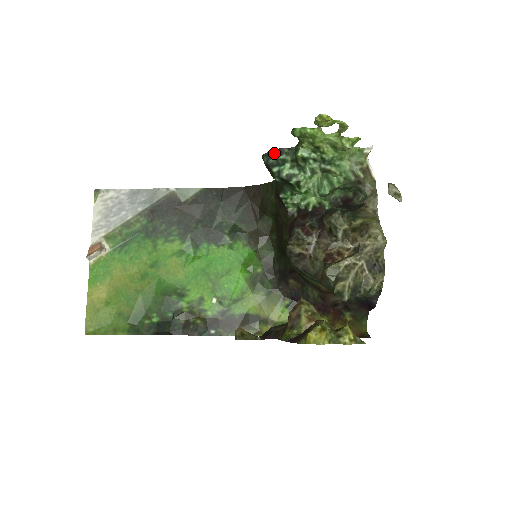
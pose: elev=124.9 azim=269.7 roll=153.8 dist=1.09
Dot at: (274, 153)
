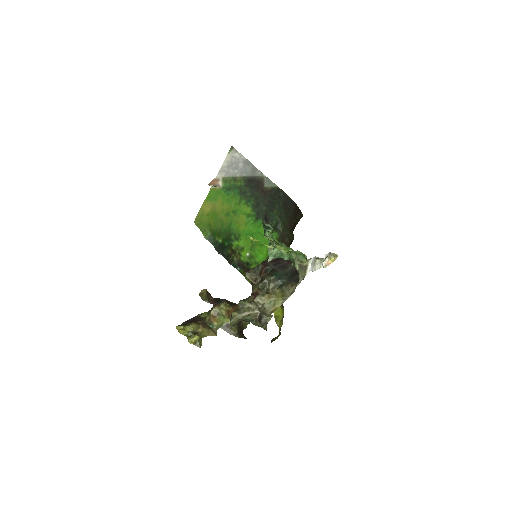
Dot at: (265, 220)
